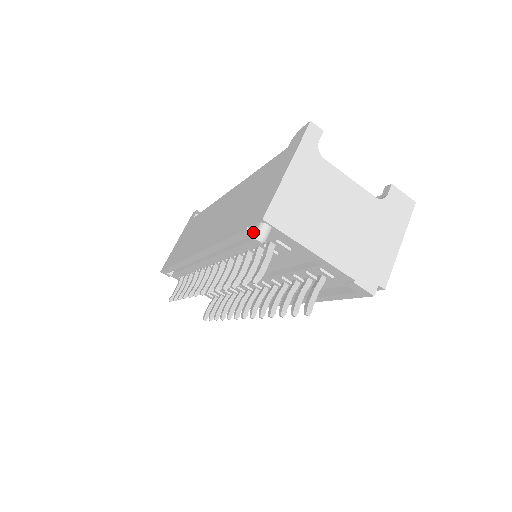
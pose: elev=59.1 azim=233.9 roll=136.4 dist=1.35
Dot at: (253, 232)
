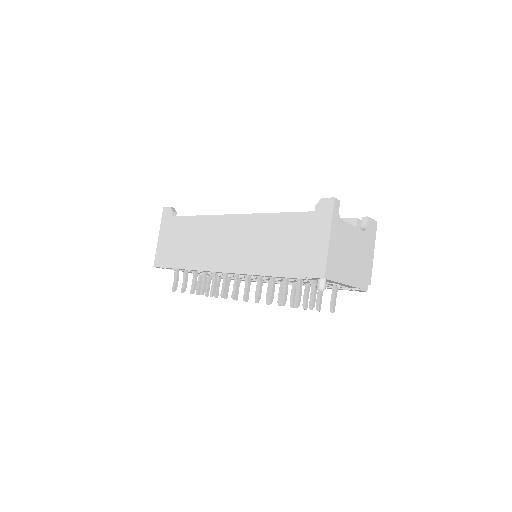
Dot at: (307, 279)
